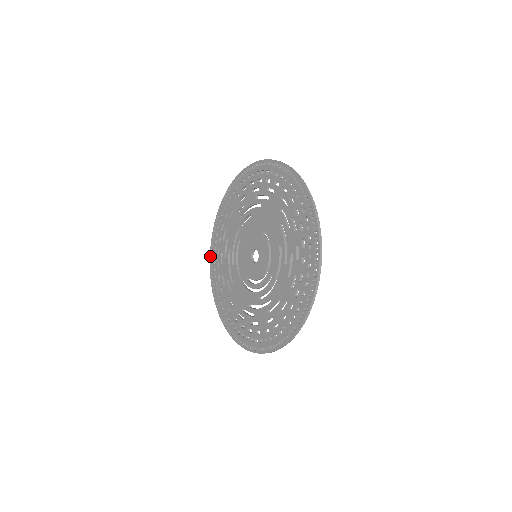
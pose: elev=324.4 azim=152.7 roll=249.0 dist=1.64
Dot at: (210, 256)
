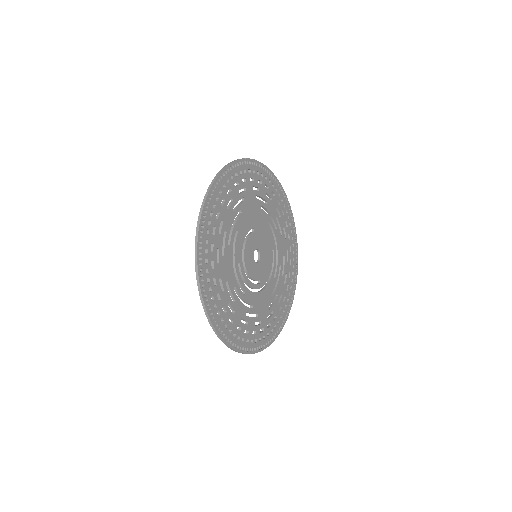
Dot at: (294, 283)
